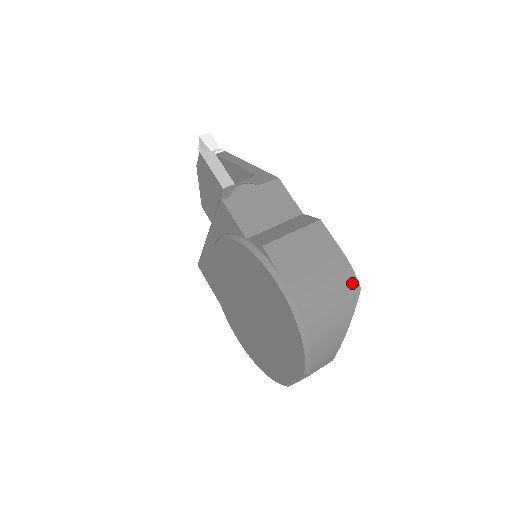
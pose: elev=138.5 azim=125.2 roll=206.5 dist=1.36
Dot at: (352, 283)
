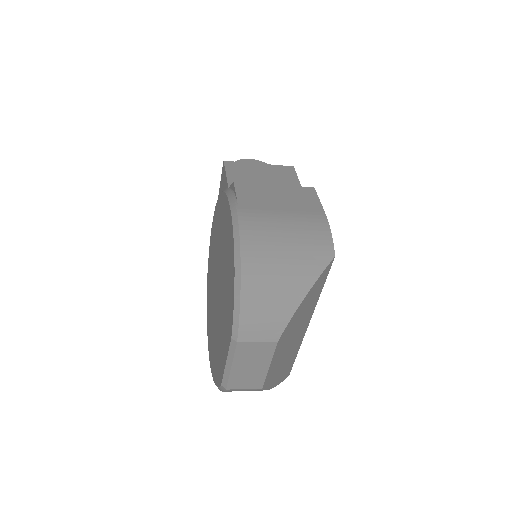
Dot at: (324, 244)
